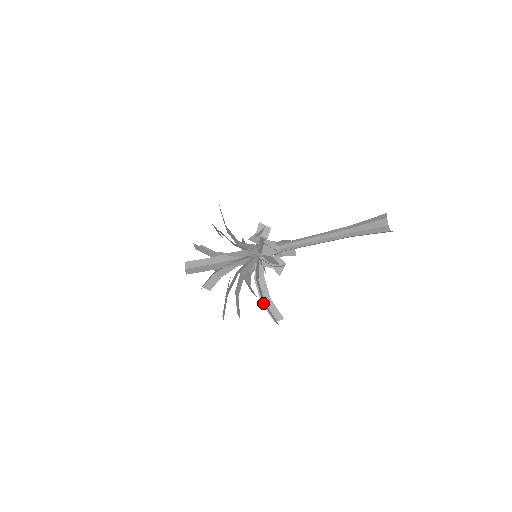
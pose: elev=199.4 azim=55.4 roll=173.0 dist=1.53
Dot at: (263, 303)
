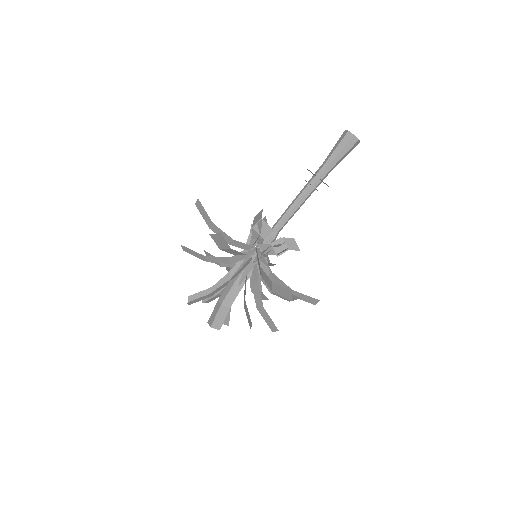
Dot at: (273, 292)
